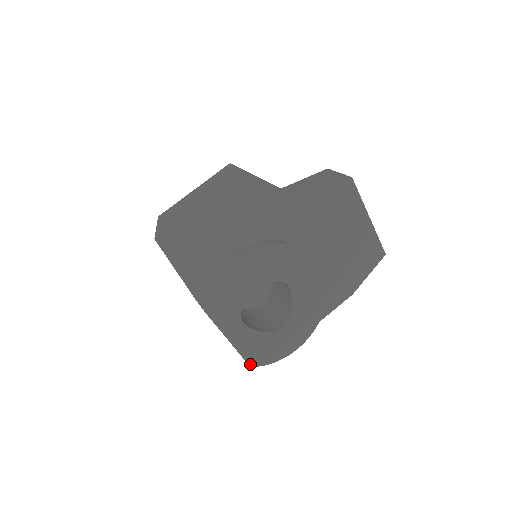
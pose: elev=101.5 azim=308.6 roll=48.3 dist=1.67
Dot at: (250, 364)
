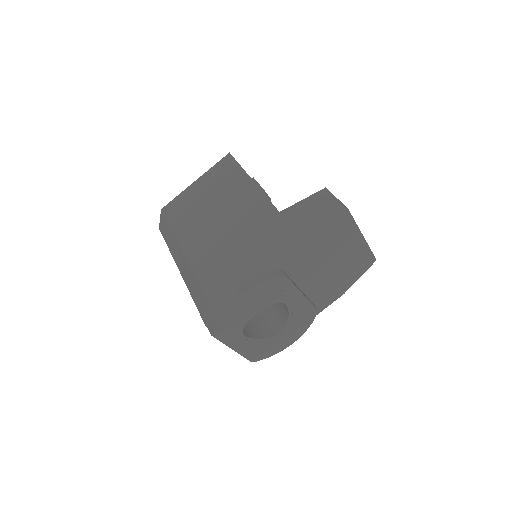
Dot at: (251, 361)
